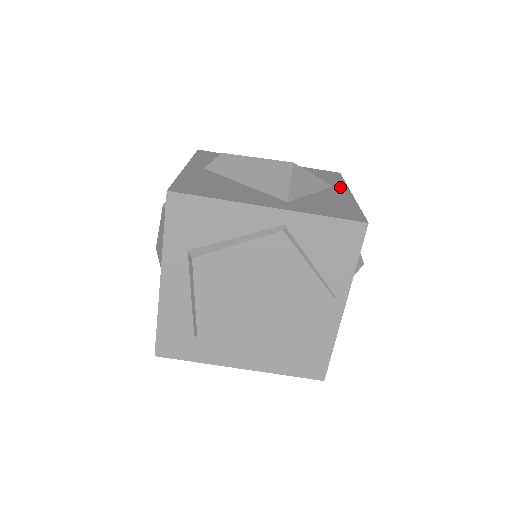
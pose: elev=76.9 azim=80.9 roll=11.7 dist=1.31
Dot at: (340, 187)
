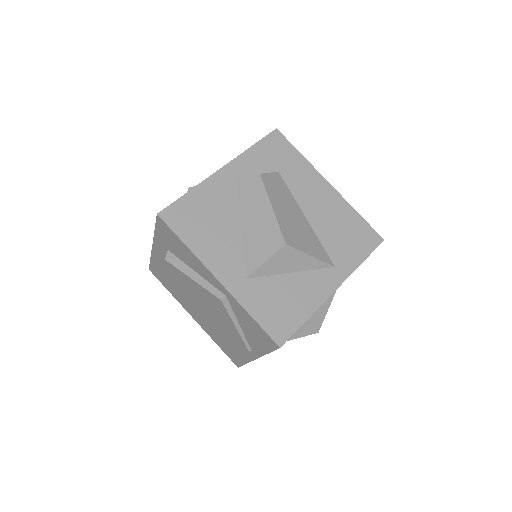
Dot at: (340, 272)
